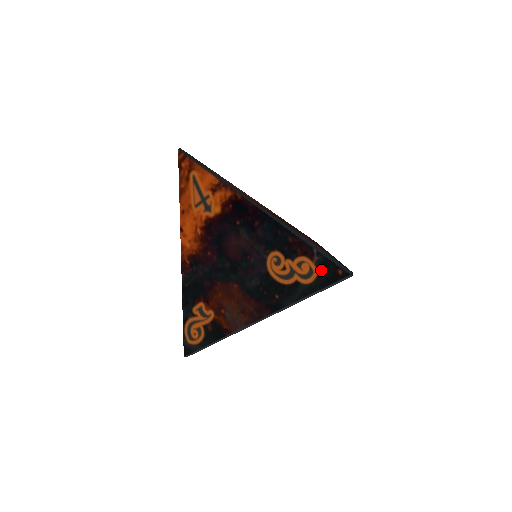
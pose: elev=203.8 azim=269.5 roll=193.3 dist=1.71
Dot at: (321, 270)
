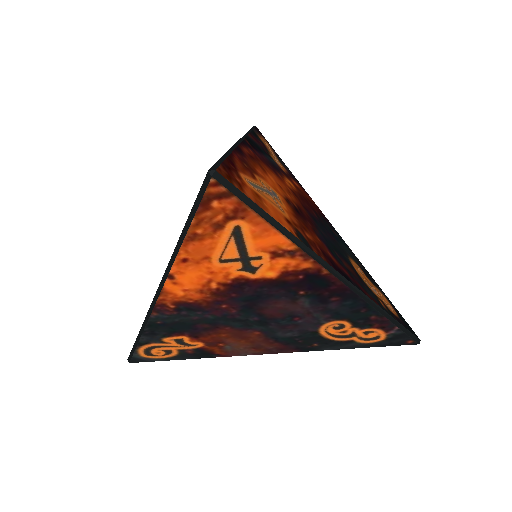
Dot at: (390, 339)
